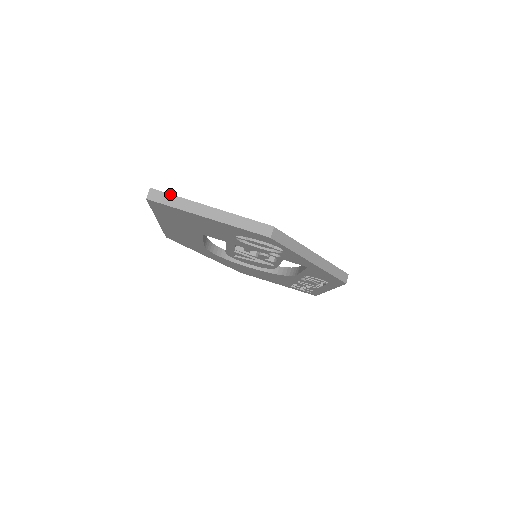
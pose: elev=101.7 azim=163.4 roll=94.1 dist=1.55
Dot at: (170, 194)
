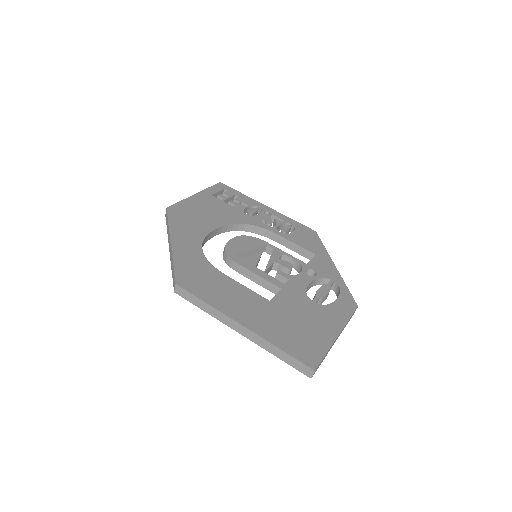
Dot at: occluded
